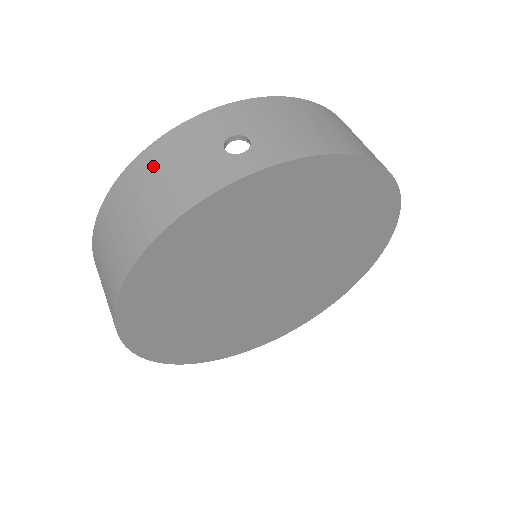
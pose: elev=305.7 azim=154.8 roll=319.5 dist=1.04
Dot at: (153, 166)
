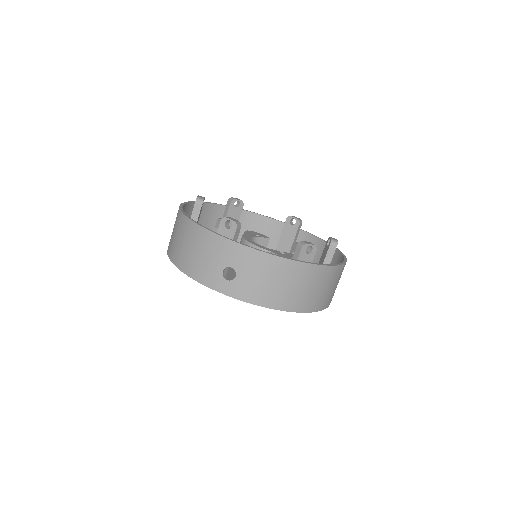
Dot at: (199, 241)
